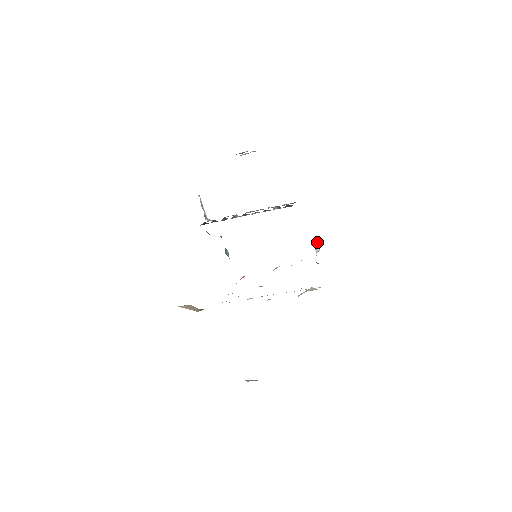
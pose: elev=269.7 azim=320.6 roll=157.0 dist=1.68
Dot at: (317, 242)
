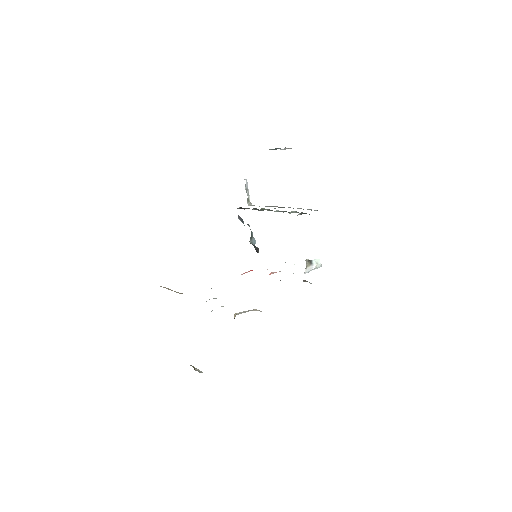
Dot at: (316, 259)
